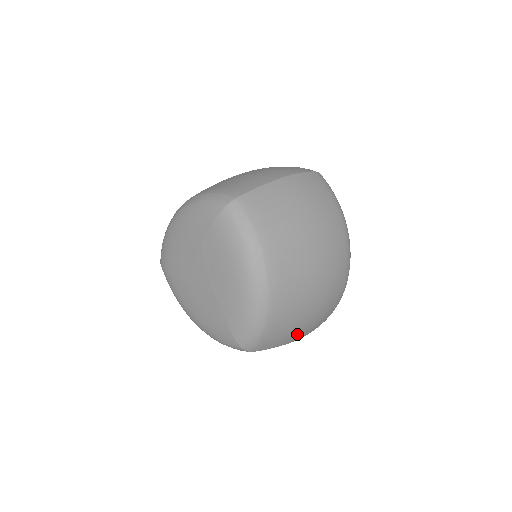
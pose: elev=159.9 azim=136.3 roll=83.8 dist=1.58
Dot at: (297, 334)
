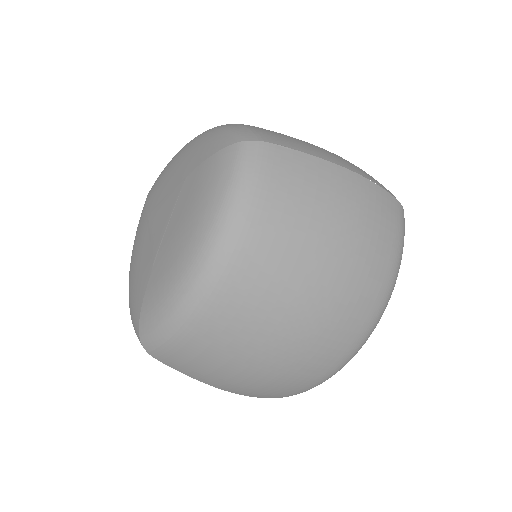
Dot at: (225, 381)
